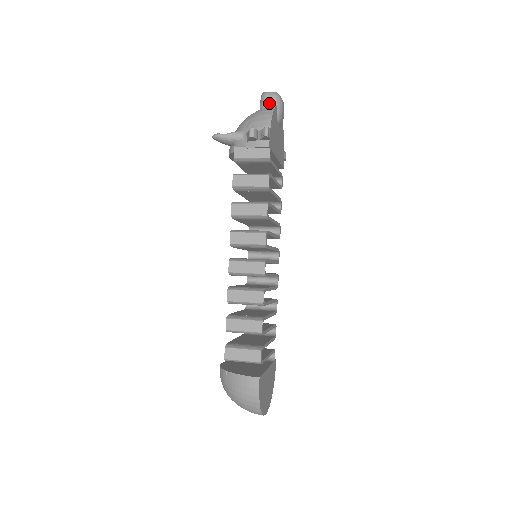
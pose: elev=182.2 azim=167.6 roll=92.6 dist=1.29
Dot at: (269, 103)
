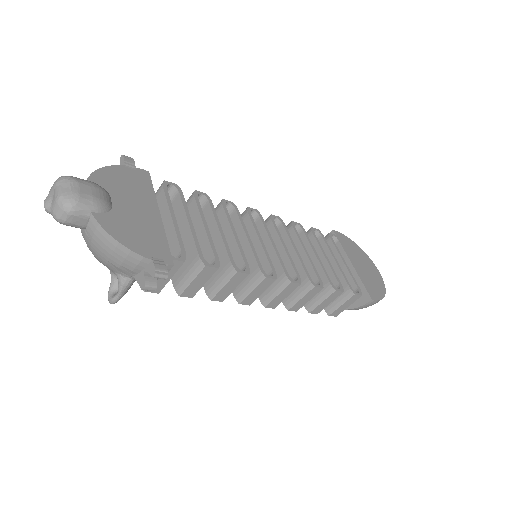
Dot at: (81, 222)
